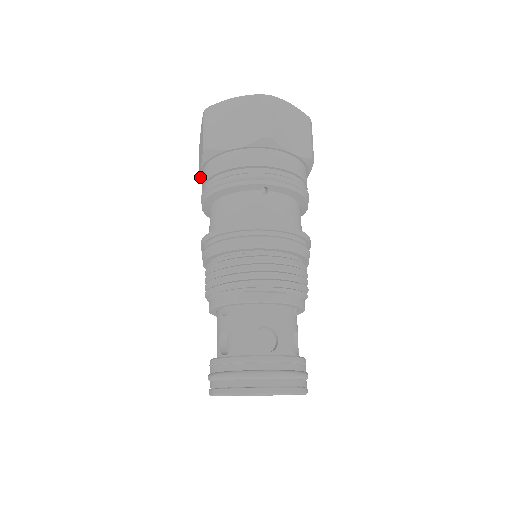
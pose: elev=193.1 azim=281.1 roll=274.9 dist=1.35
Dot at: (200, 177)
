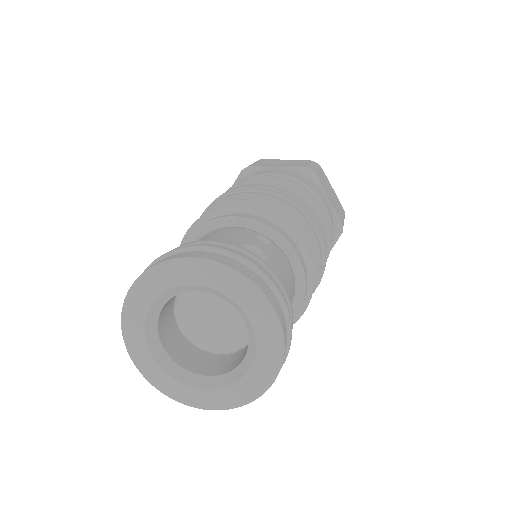
Dot at: occluded
